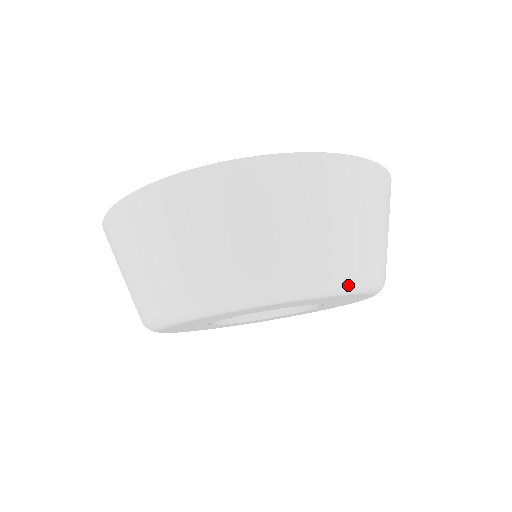
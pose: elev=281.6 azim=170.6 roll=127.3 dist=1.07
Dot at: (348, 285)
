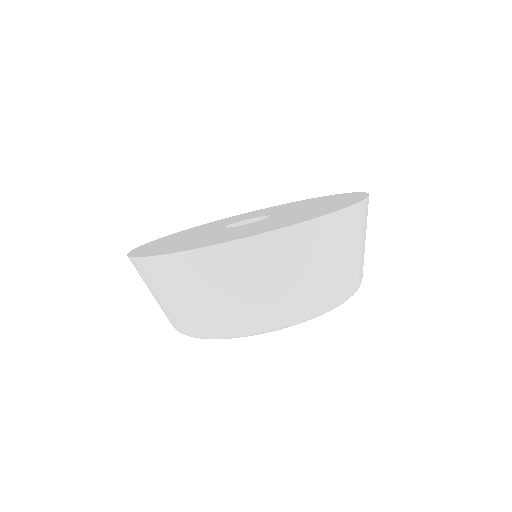
Dot at: (285, 325)
